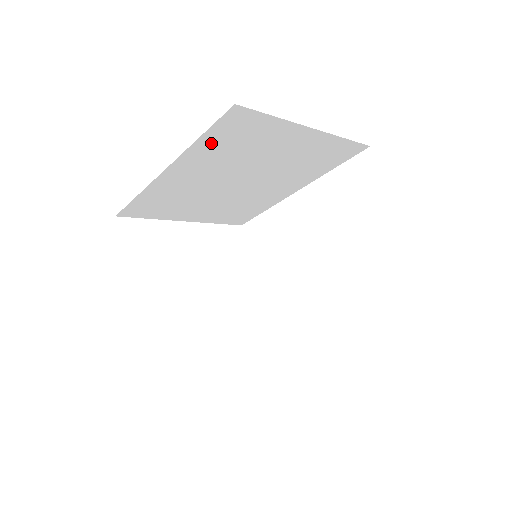
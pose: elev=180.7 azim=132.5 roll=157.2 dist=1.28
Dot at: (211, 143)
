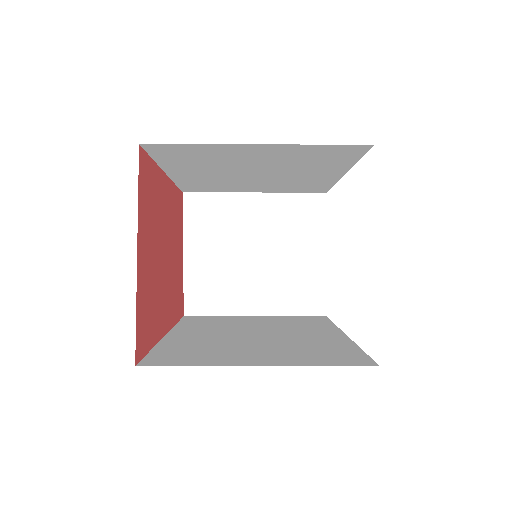
Dot at: (172, 160)
